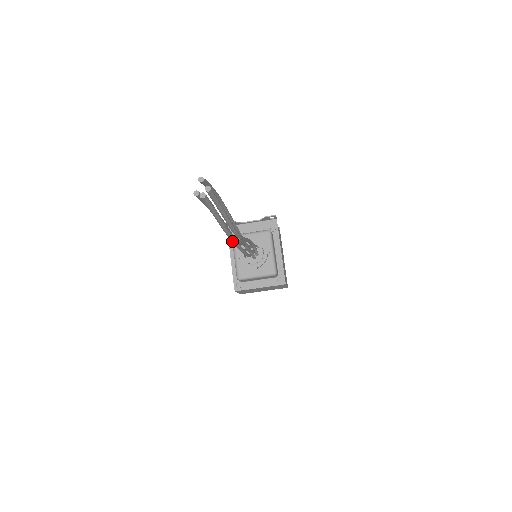
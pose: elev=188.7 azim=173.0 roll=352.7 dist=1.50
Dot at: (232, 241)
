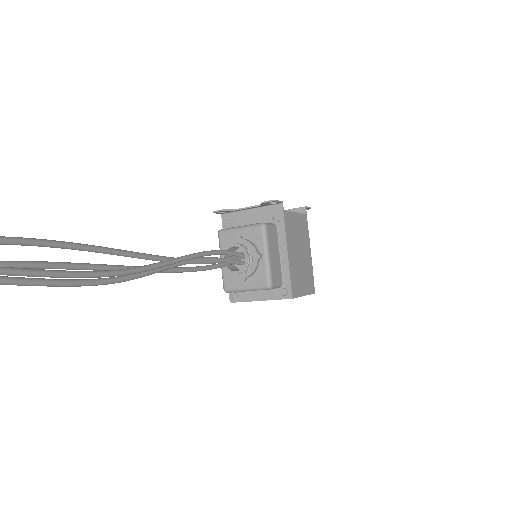
Dot at: (107, 283)
